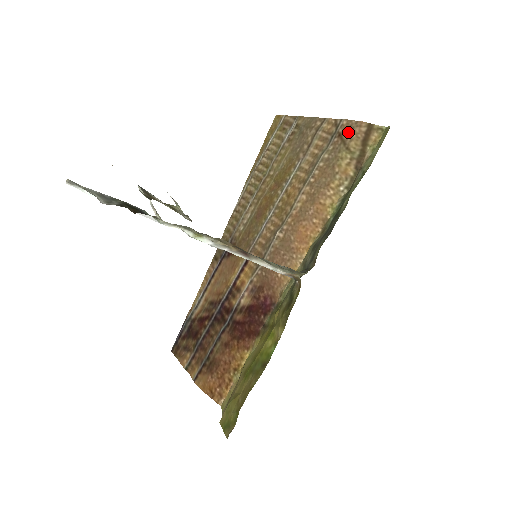
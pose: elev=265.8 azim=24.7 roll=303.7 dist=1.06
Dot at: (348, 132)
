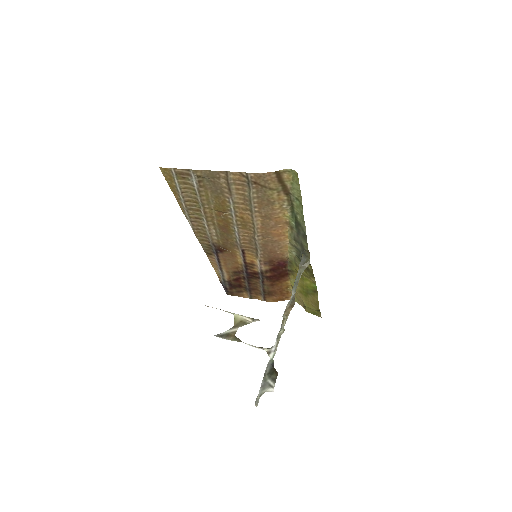
Dot at: (262, 180)
